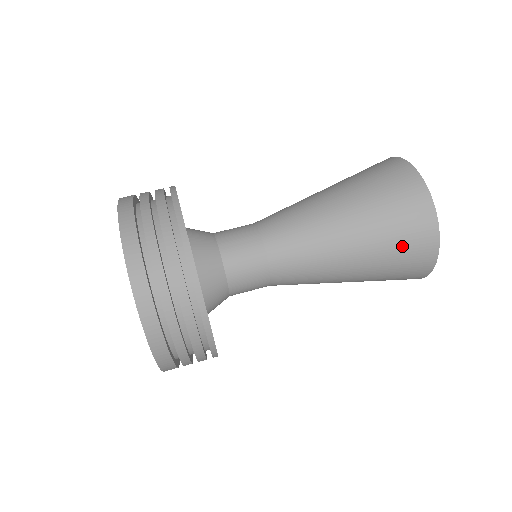
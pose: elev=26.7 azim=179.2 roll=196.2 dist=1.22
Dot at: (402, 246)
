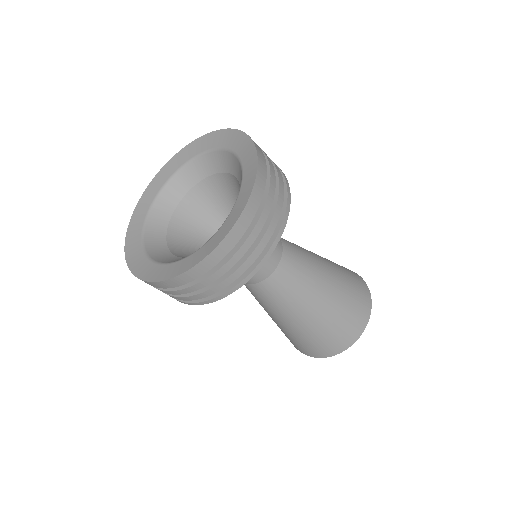
Dot at: (349, 315)
